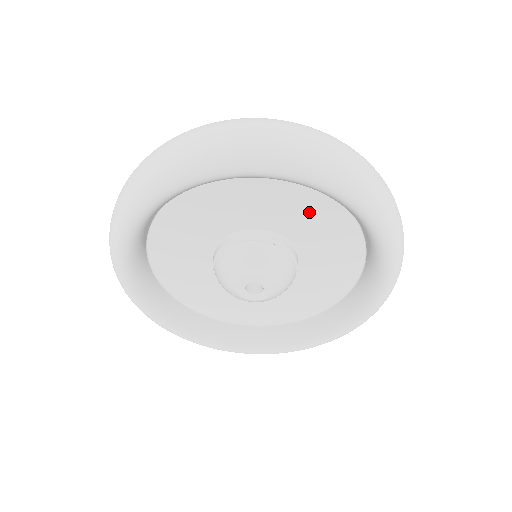
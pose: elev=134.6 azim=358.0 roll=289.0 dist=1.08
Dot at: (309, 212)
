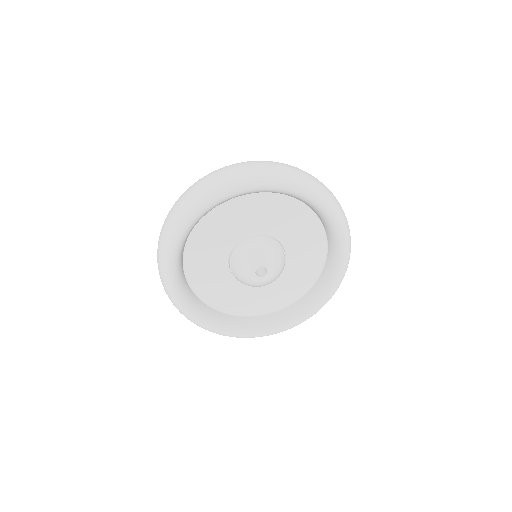
Dot at: (246, 211)
